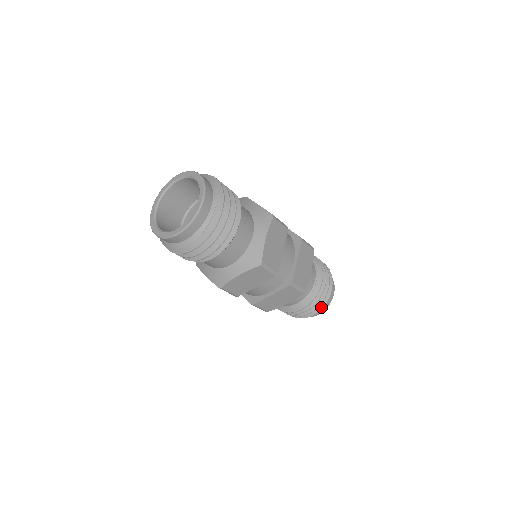
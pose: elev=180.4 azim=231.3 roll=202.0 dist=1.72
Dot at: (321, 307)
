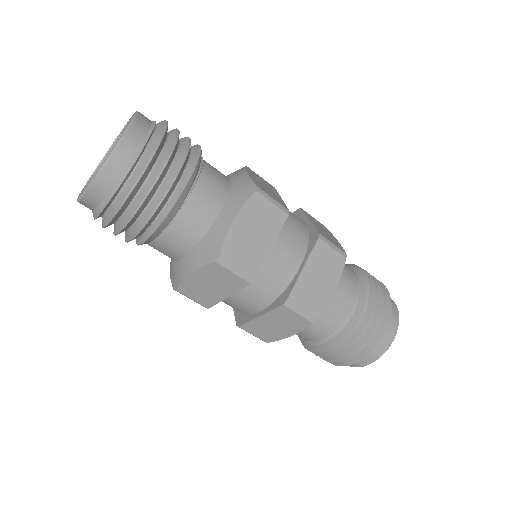
Dot at: (364, 354)
